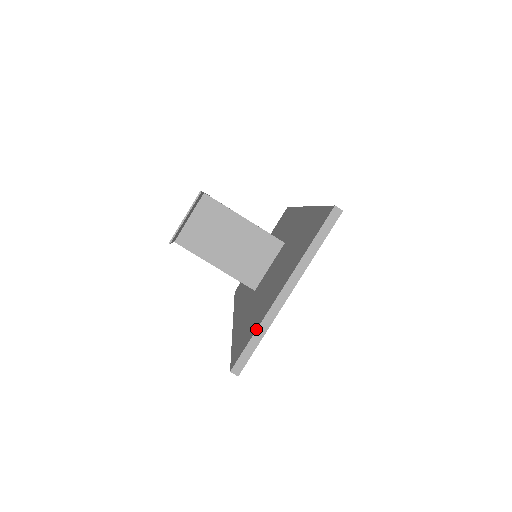
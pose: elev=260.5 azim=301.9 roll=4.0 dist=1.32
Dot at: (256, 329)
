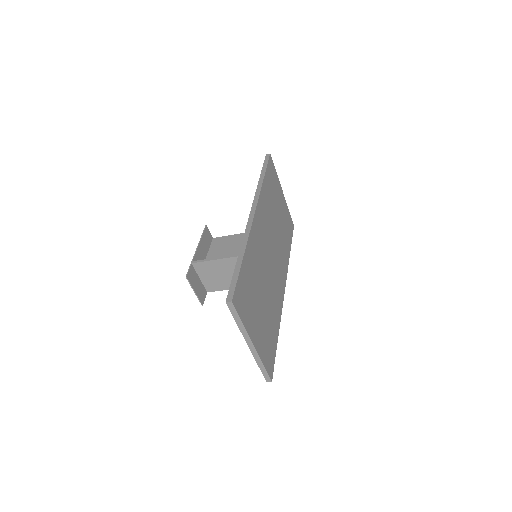
Dot at: (257, 363)
